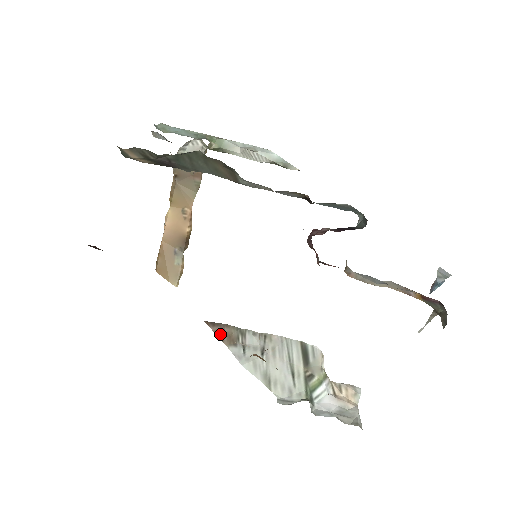
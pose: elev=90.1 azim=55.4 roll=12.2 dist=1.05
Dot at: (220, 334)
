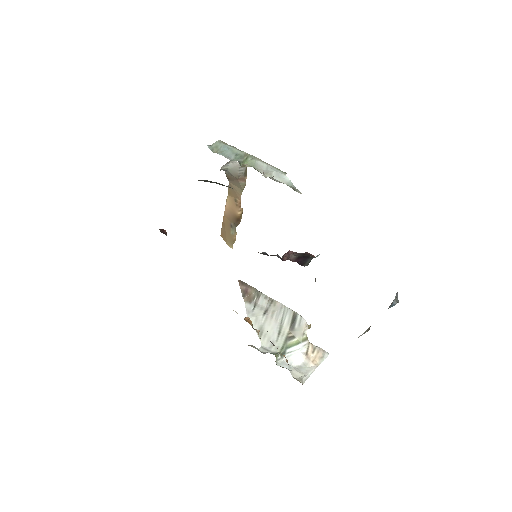
Dot at: (244, 292)
